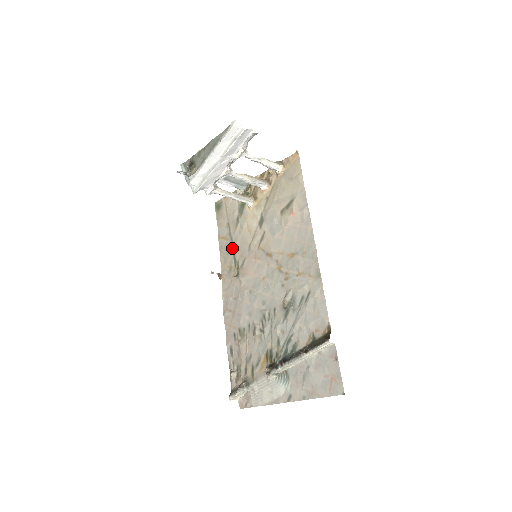
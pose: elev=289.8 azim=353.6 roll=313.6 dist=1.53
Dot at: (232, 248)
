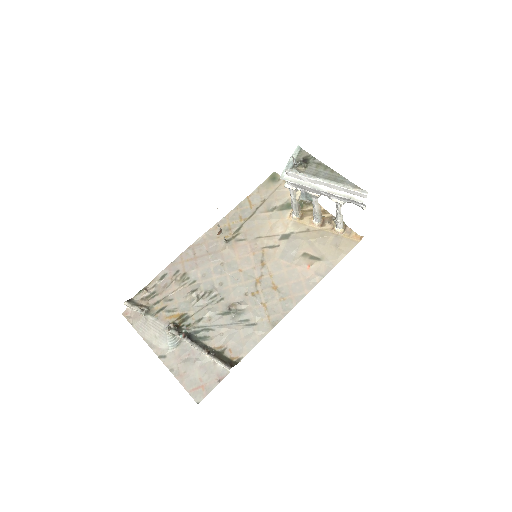
Dot at: (247, 219)
